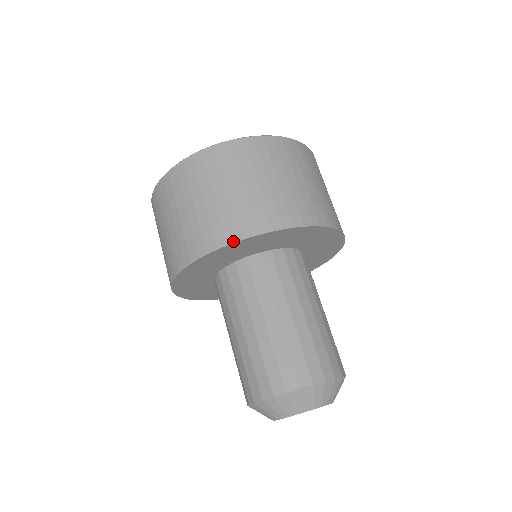
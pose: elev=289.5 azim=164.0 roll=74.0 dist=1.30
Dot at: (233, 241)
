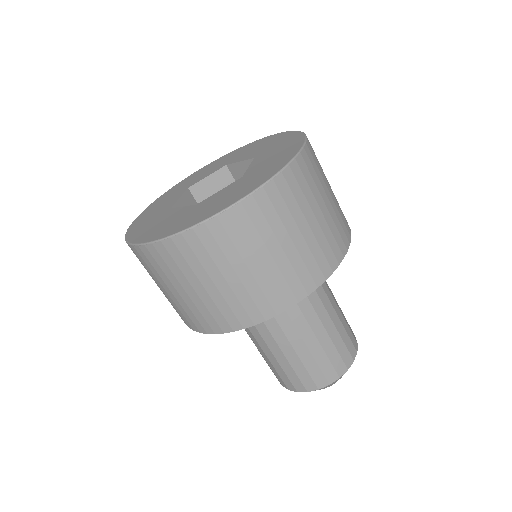
Dot at: (197, 331)
